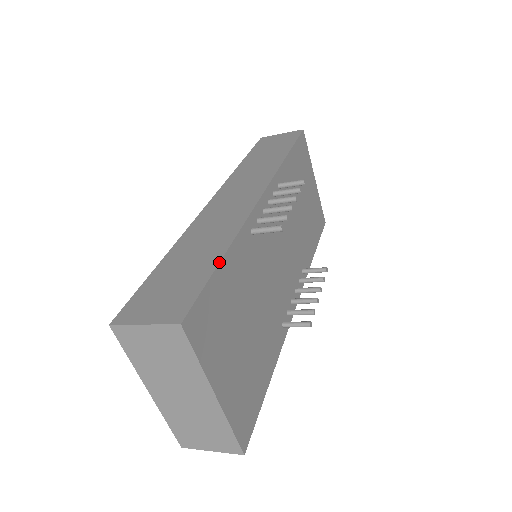
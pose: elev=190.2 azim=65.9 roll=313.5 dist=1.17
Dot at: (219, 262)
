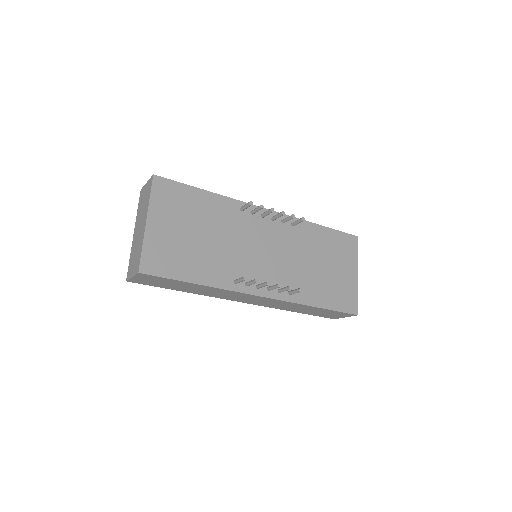
Dot at: occluded
